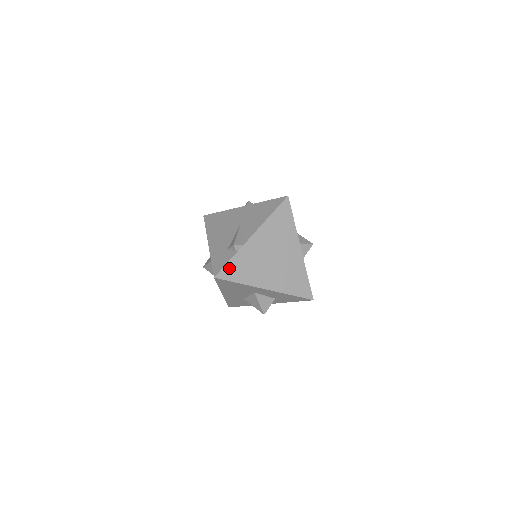
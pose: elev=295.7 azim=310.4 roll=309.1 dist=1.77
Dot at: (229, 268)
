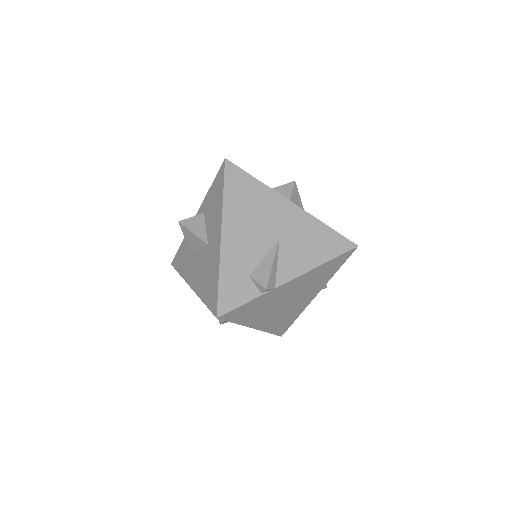
Dot at: (240, 309)
